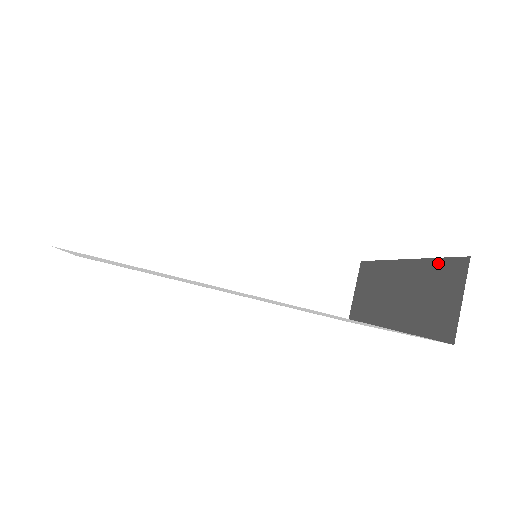
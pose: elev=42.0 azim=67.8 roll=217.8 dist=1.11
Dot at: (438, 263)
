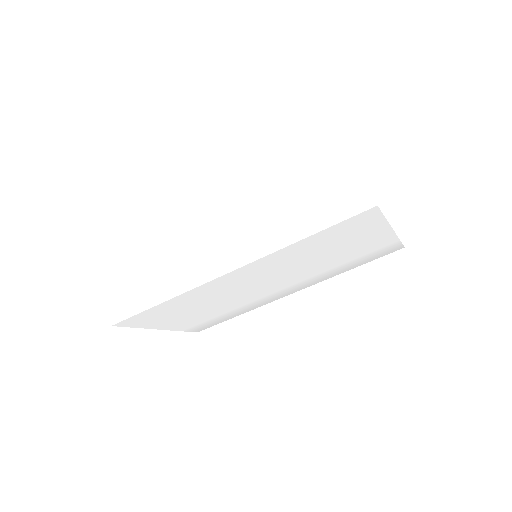
Dot at: occluded
